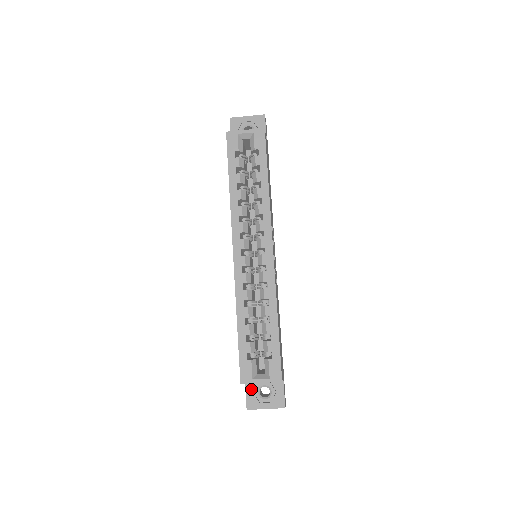
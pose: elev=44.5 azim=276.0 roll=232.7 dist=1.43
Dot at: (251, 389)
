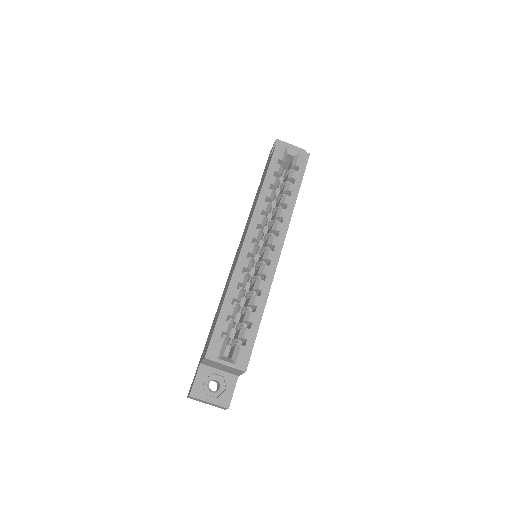
Dot at: (202, 377)
